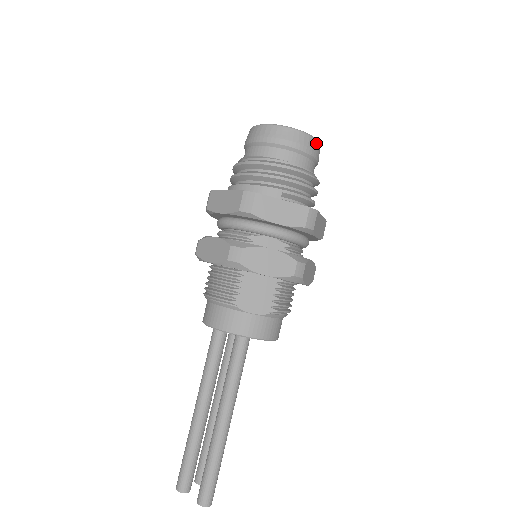
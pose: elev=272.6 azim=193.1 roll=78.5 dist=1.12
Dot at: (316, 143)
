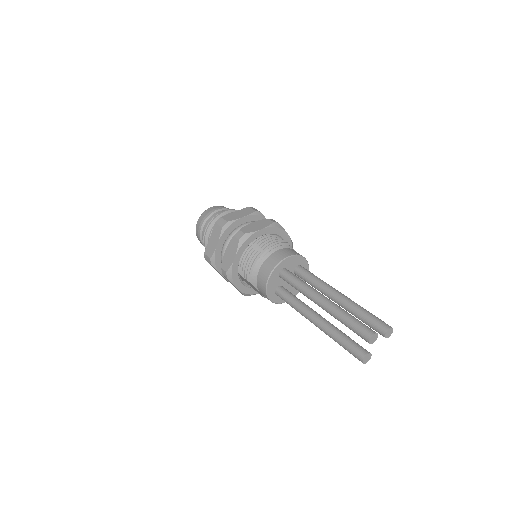
Dot at: occluded
